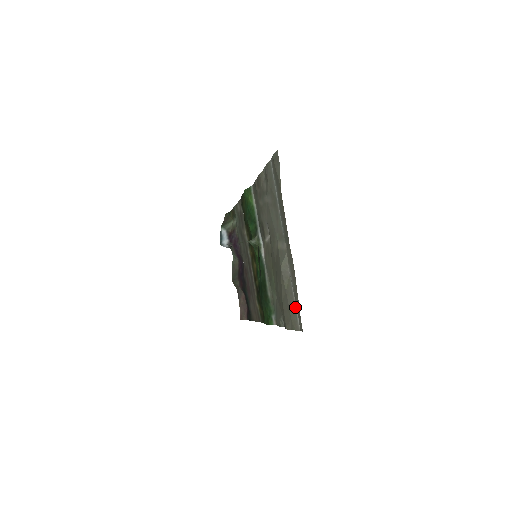
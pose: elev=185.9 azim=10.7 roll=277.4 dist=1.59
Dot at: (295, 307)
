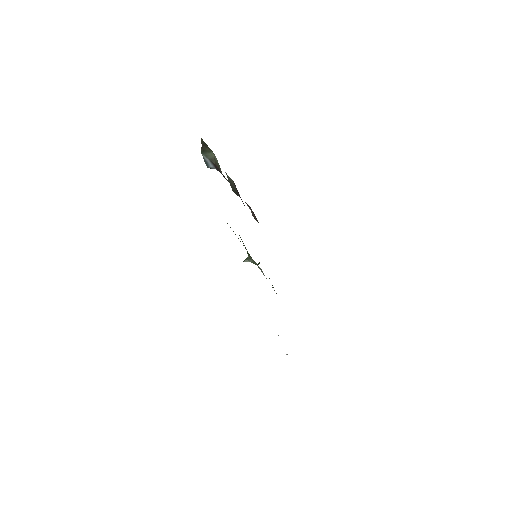
Dot at: occluded
